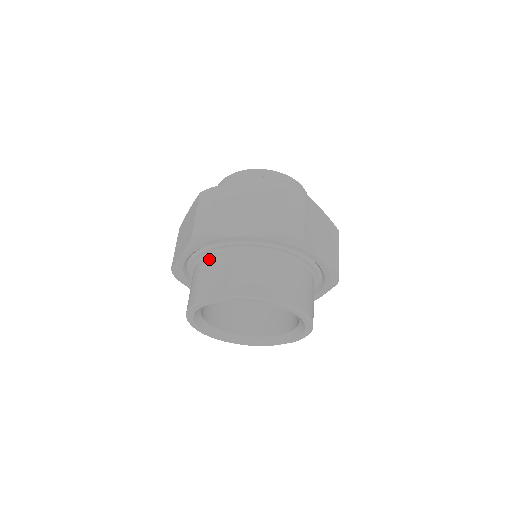
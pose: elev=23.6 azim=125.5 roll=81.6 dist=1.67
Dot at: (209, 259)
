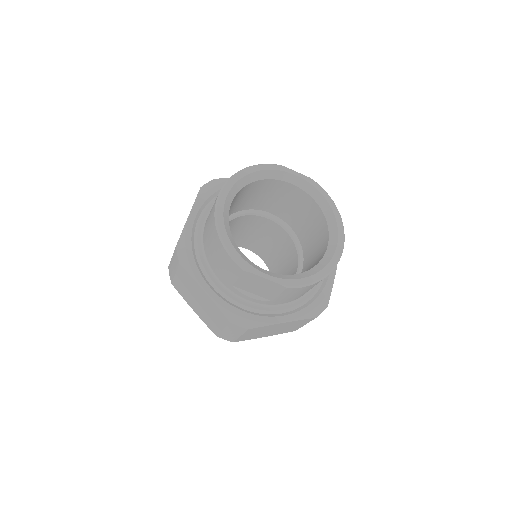
Dot at: occluded
